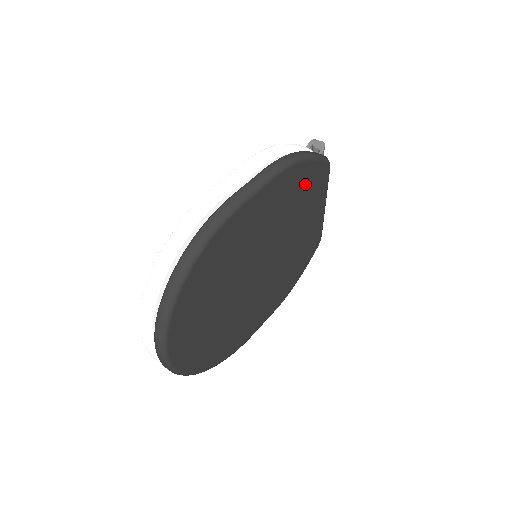
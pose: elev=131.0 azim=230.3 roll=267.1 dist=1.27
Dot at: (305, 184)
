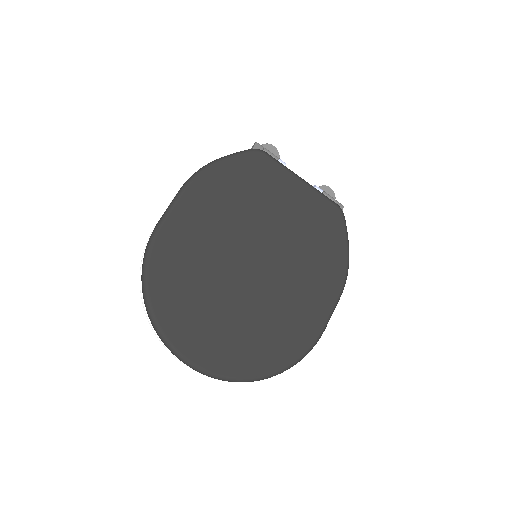
Dot at: (238, 179)
